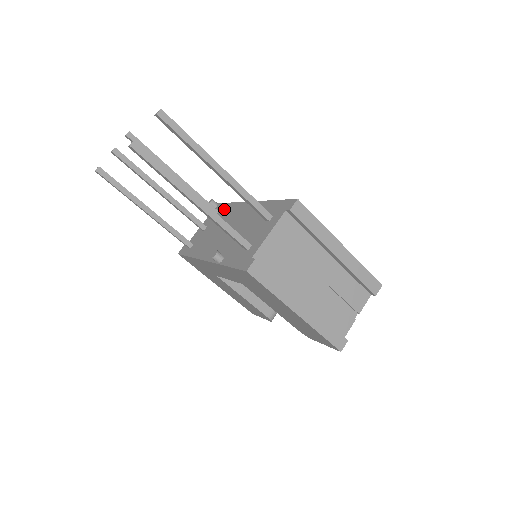
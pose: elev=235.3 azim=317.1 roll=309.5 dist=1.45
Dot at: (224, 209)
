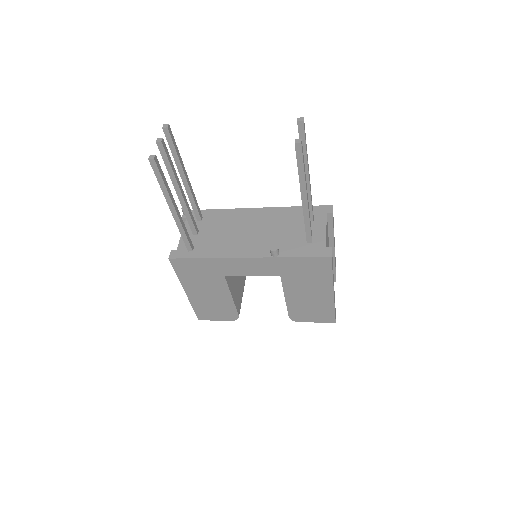
Dot at: (213, 215)
